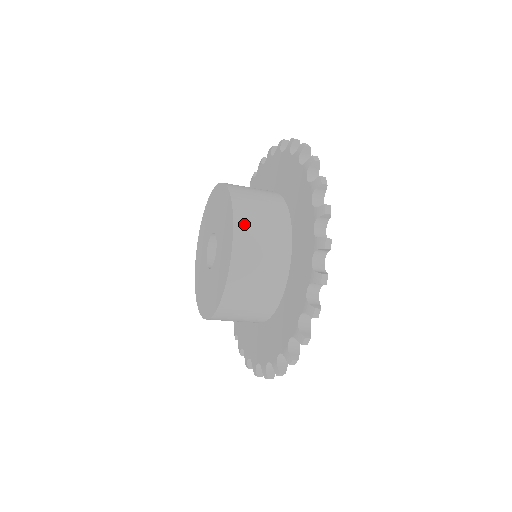
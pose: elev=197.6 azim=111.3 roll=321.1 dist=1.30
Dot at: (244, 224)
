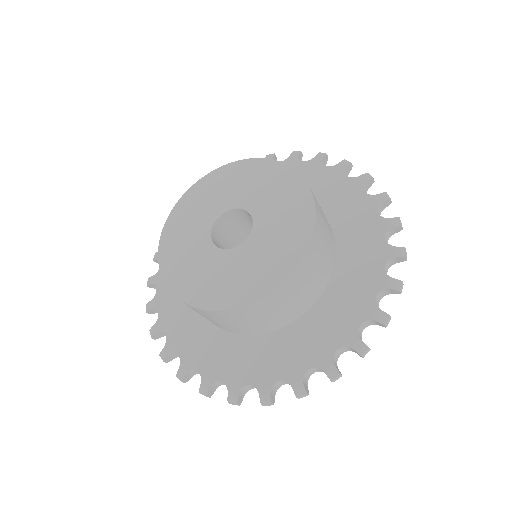
Dot at: (308, 262)
